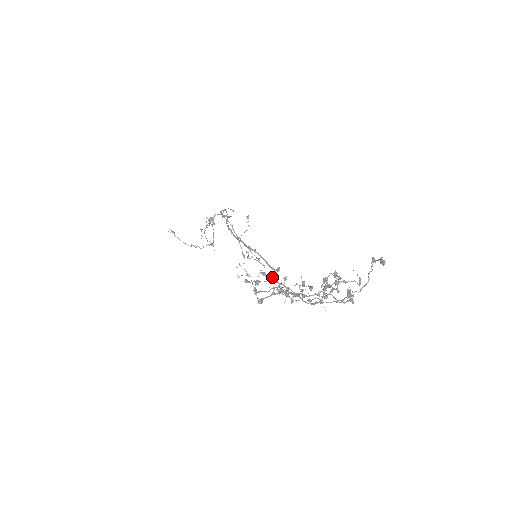
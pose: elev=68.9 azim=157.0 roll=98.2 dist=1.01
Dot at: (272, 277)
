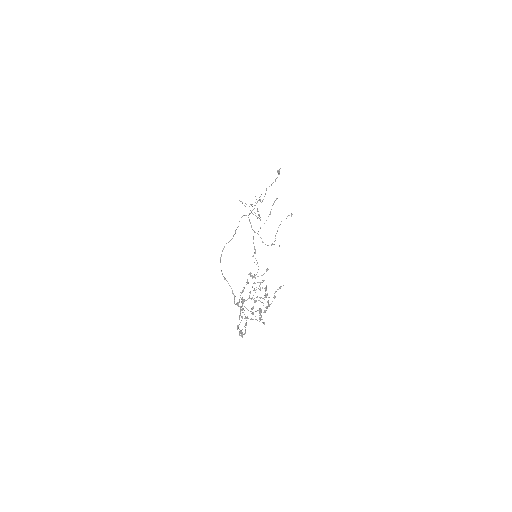
Dot at: (266, 270)
